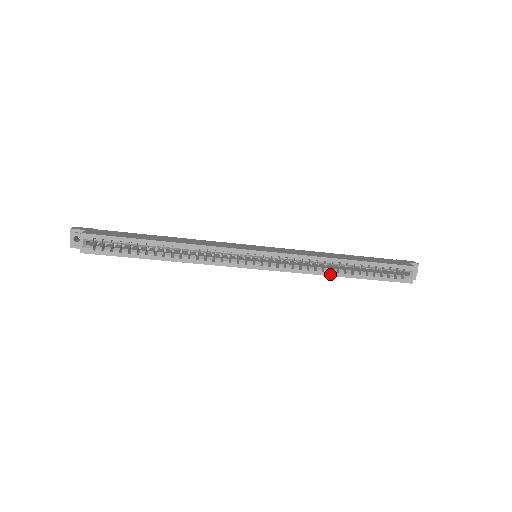
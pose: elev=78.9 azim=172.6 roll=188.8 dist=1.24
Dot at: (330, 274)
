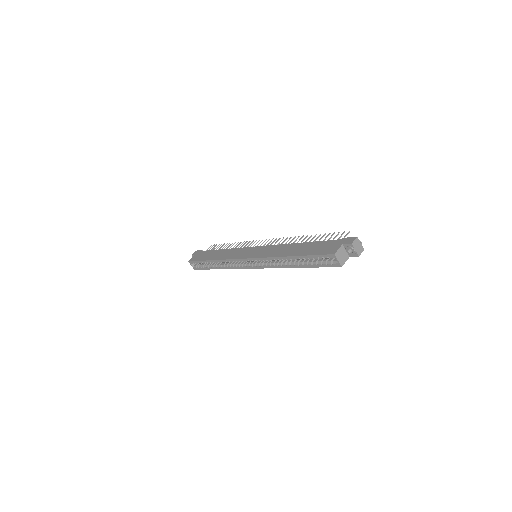
Dot at: (287, 267)
